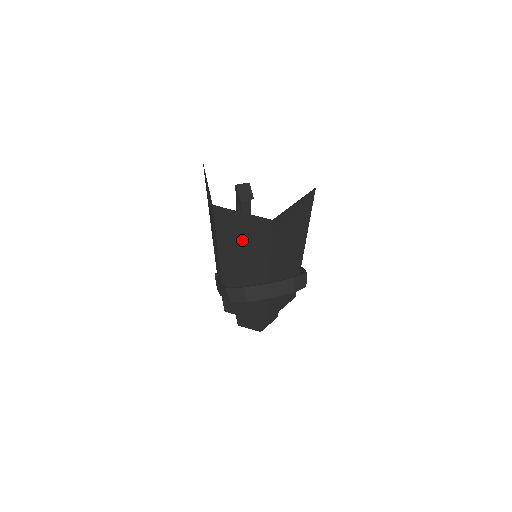
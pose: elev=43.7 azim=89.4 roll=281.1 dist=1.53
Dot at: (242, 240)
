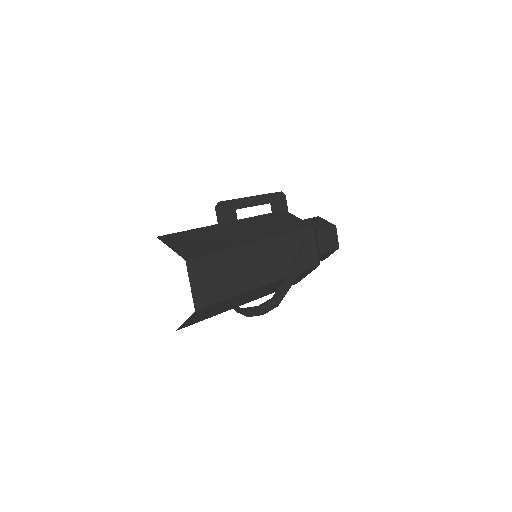
Dot at: occluded
